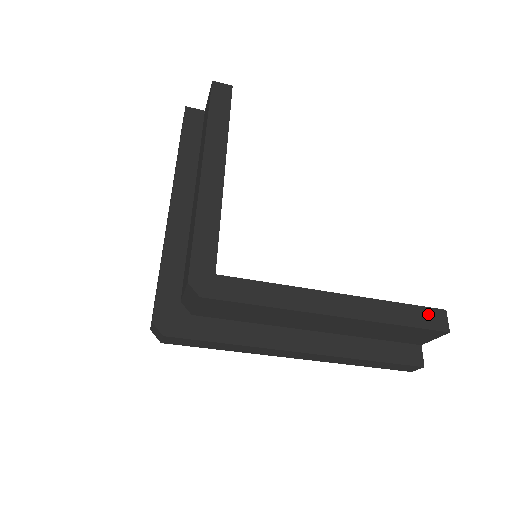
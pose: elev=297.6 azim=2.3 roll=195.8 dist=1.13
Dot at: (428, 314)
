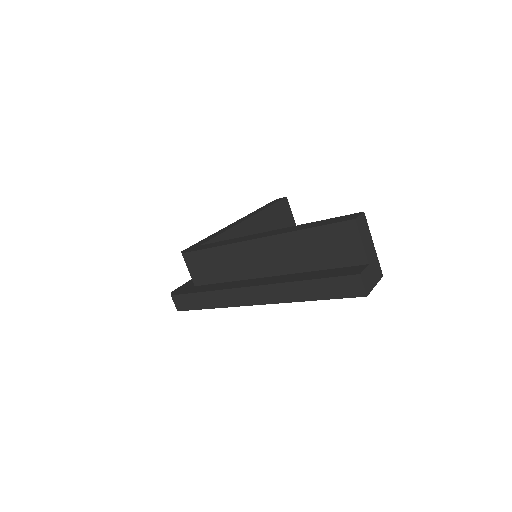
Dot at: (341, 218)
